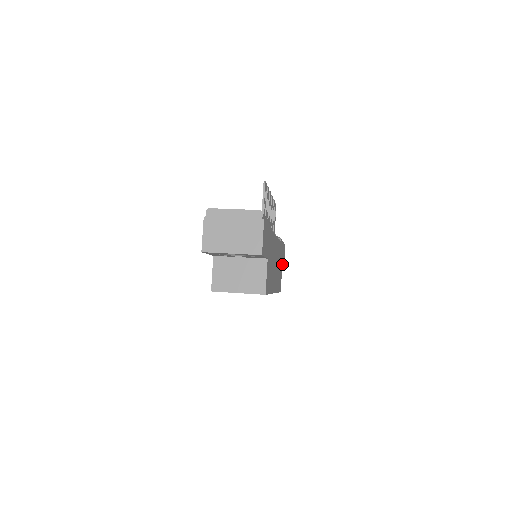
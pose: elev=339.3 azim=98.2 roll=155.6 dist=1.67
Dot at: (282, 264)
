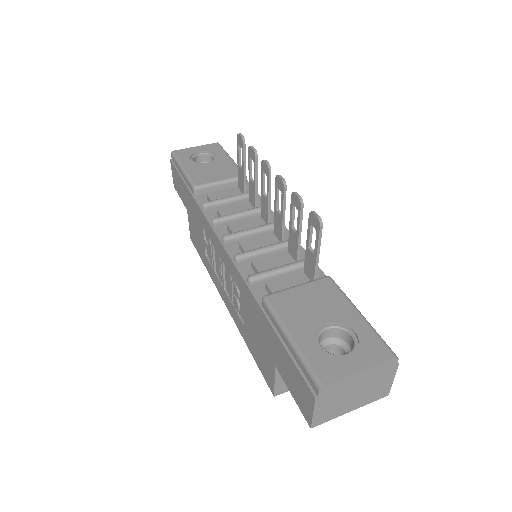
Dot at: occluded
